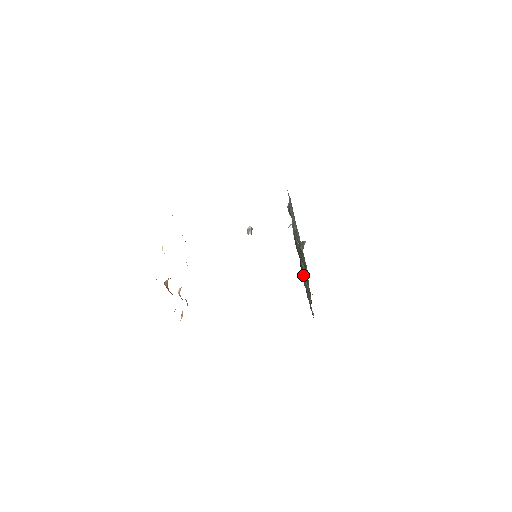
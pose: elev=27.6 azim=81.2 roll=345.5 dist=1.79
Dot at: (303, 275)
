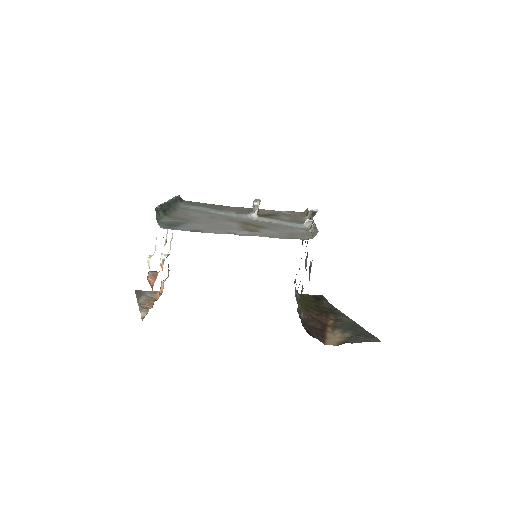
Dot at: occluded
